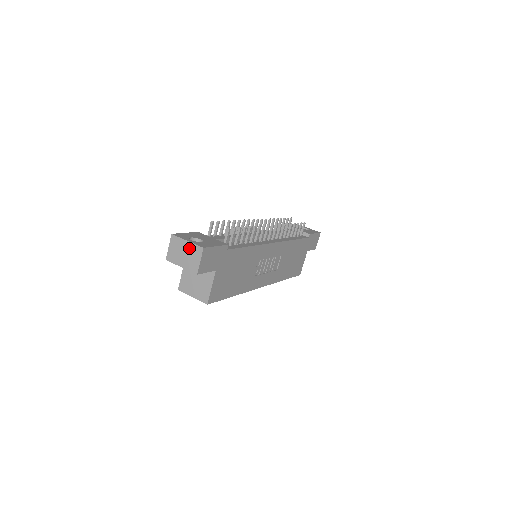
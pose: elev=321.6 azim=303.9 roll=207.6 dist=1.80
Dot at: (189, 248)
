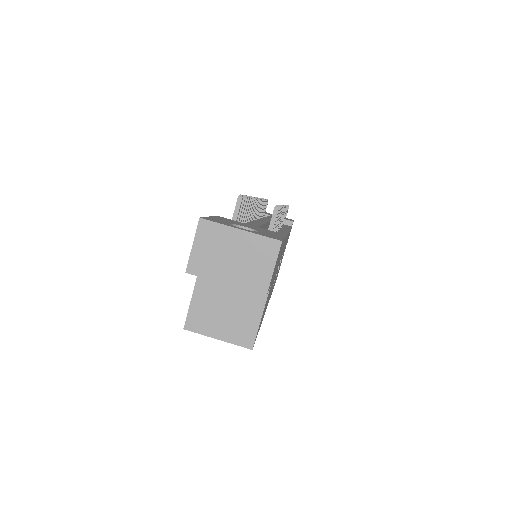
Dot at: (246, 244)
